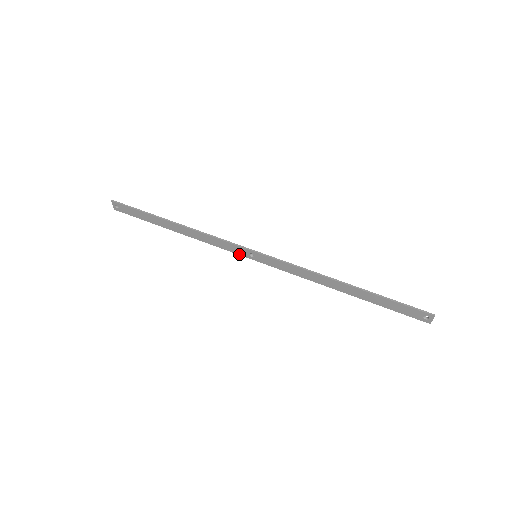
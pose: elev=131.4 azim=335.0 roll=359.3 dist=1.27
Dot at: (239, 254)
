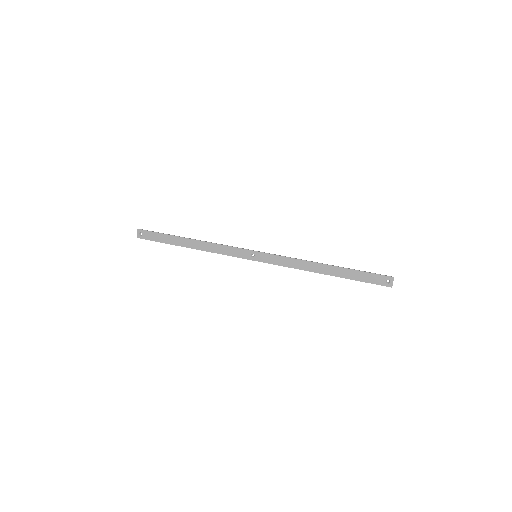
Dot at: (242, 257)
